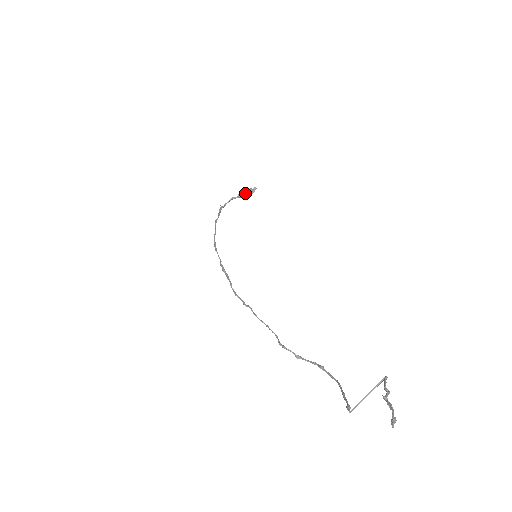
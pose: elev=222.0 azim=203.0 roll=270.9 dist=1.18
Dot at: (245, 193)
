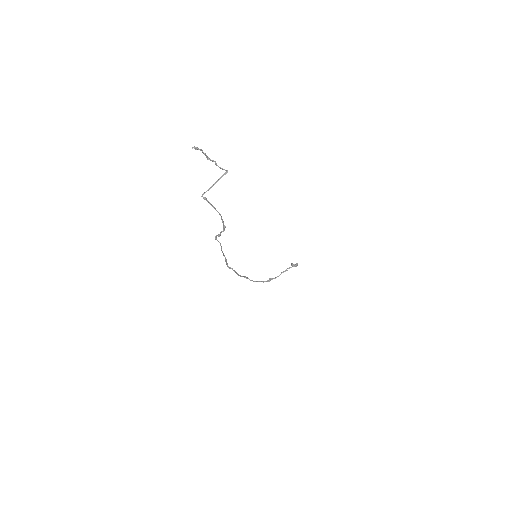
Dot at: occluded
